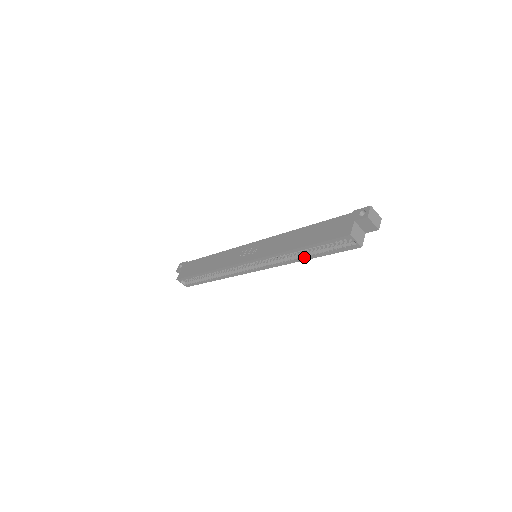
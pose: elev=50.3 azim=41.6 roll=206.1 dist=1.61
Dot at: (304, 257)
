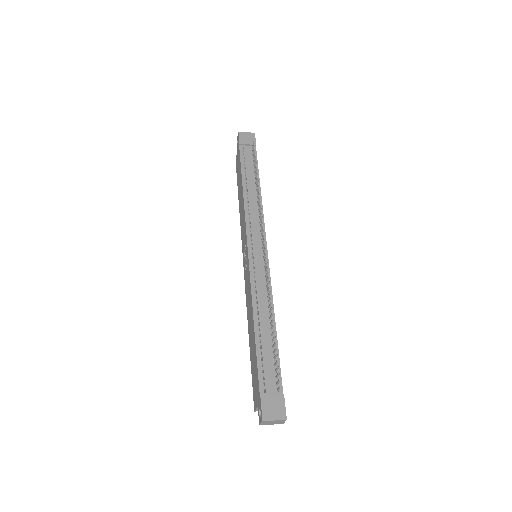
Dot at: occluded
